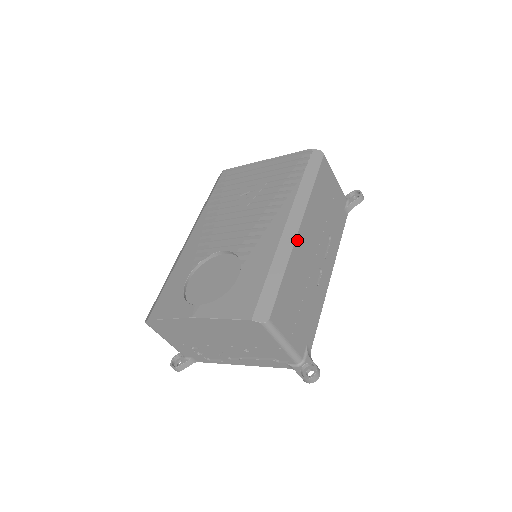
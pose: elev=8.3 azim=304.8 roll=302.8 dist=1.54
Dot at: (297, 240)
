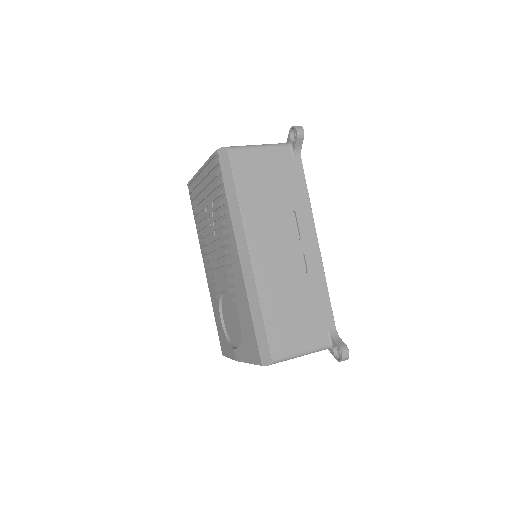
Dot at: (255, 269)
